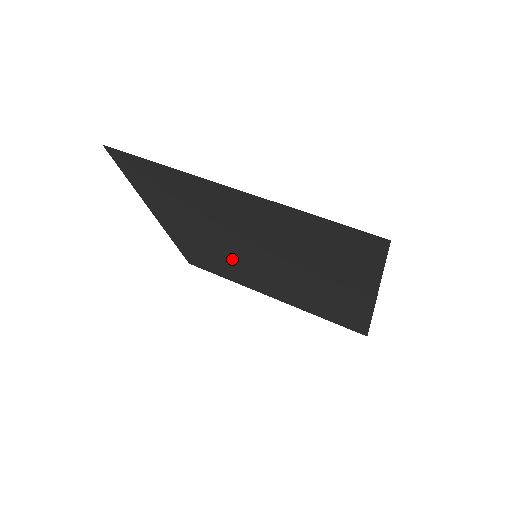
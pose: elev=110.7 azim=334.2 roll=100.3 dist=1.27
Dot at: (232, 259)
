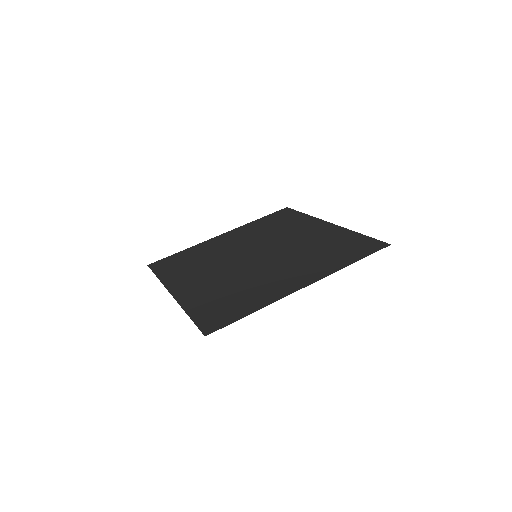
Dot at: (221, 259)
